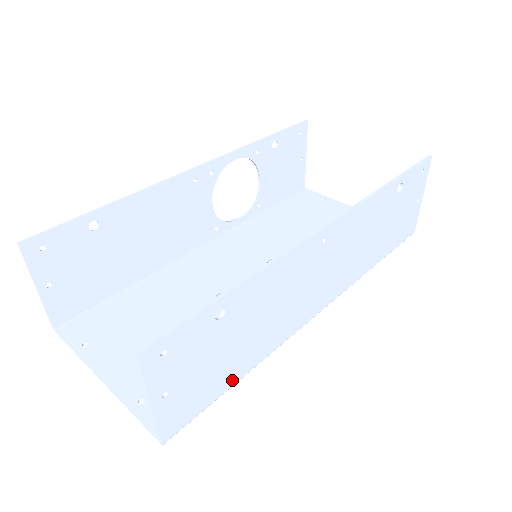
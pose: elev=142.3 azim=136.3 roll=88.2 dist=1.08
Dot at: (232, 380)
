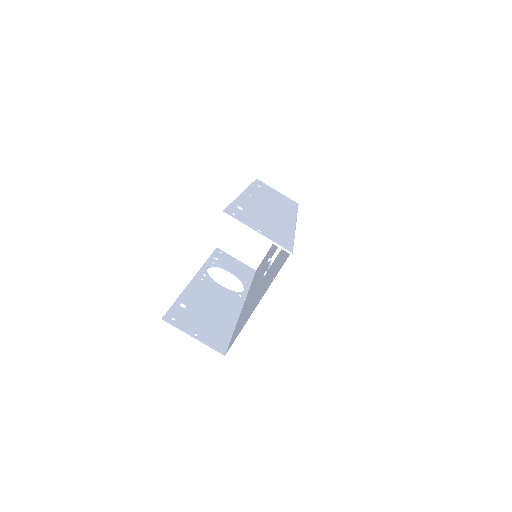
Dot at: (289, 237)
